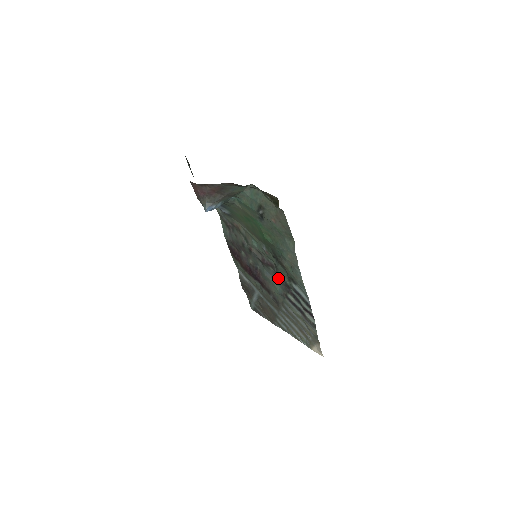
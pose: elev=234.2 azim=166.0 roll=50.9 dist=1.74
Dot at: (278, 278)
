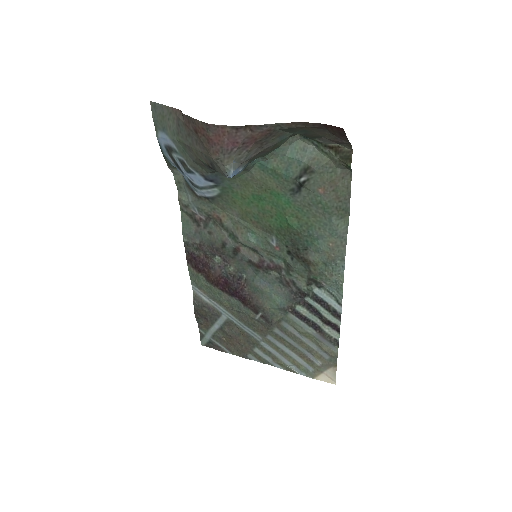
Dot at: (283, 285)
